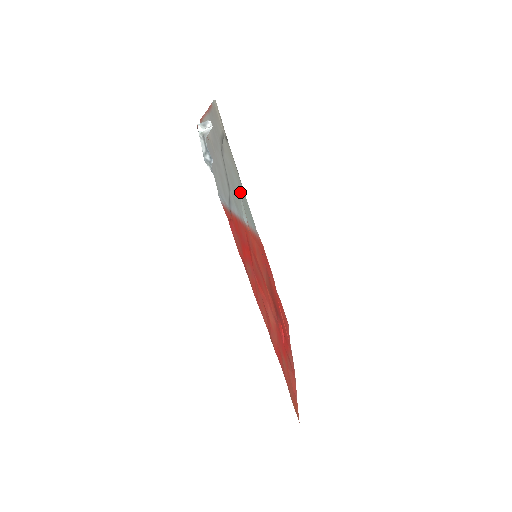
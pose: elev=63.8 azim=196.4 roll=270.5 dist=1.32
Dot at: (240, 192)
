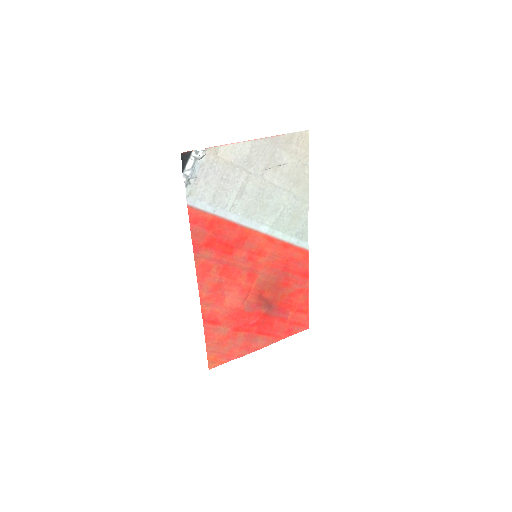
Dot at: (285, 208)
